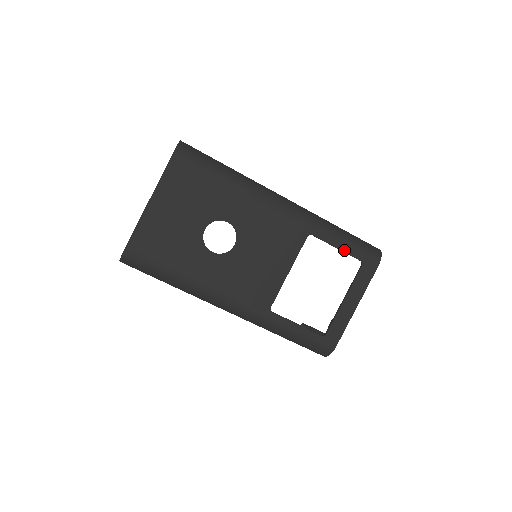
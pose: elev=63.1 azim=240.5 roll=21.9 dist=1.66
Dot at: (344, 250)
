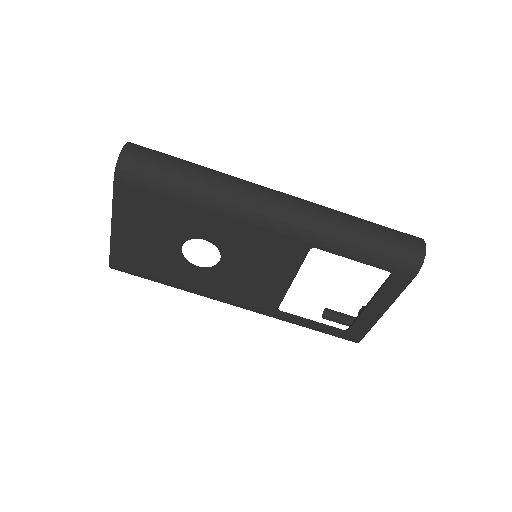
Dot at: (363, 261)
